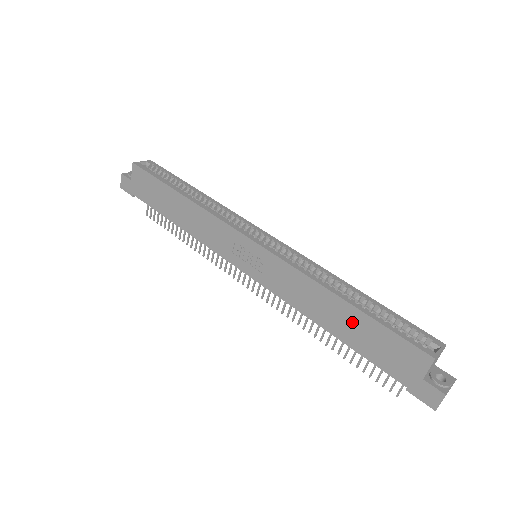
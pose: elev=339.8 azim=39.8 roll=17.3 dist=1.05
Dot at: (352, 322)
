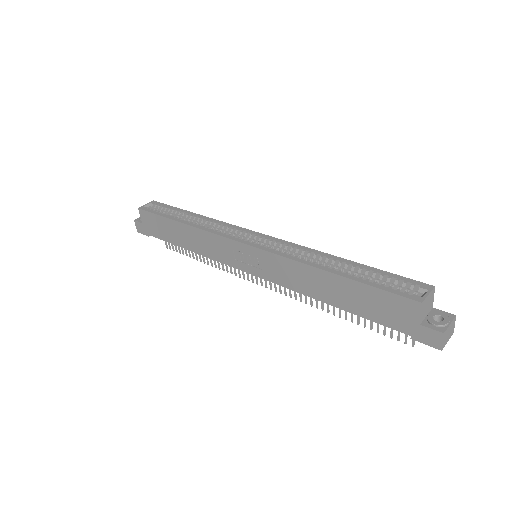
Dot at: (345, 291)
